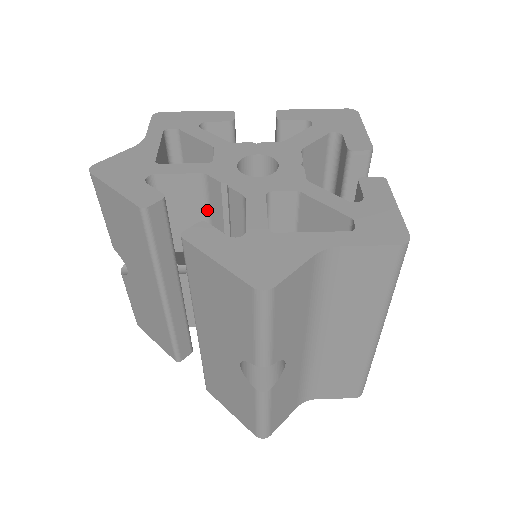
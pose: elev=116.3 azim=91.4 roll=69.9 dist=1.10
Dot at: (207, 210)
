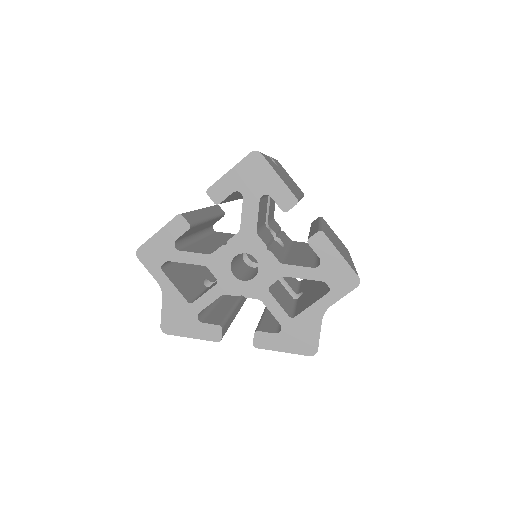
Dot at: occluded
